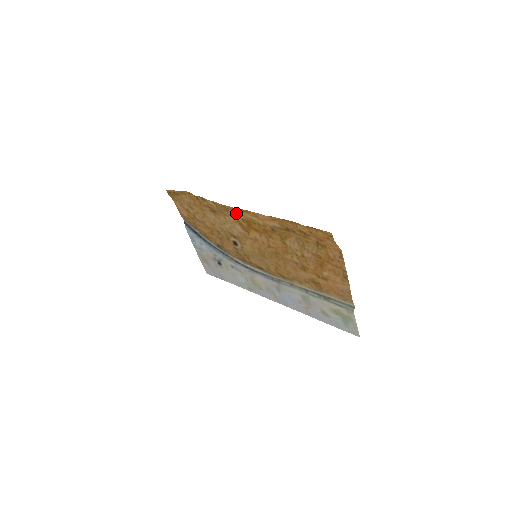
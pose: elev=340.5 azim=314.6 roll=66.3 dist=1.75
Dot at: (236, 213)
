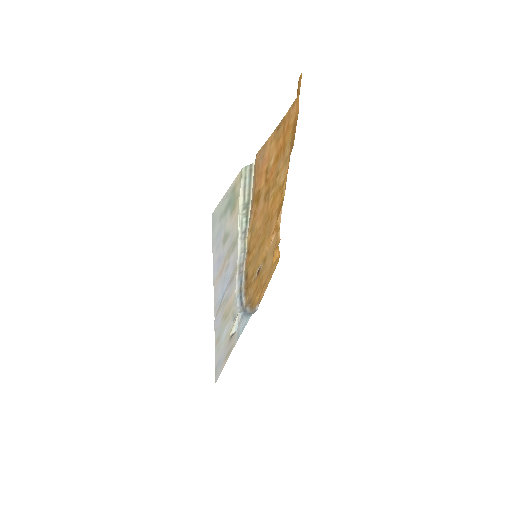
Dot at: occluded
